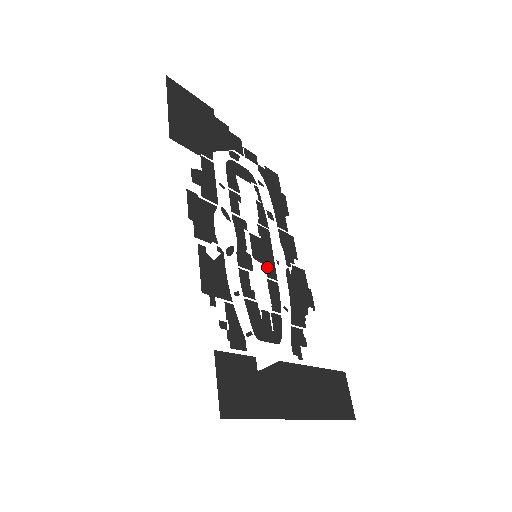
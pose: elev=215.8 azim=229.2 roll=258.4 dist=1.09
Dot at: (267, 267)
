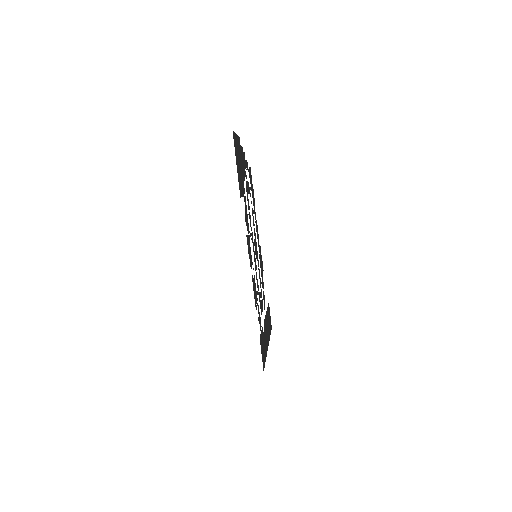
Dot at: (257, 259)
